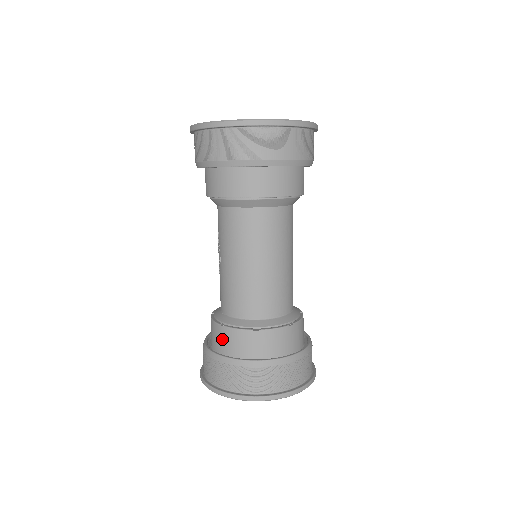
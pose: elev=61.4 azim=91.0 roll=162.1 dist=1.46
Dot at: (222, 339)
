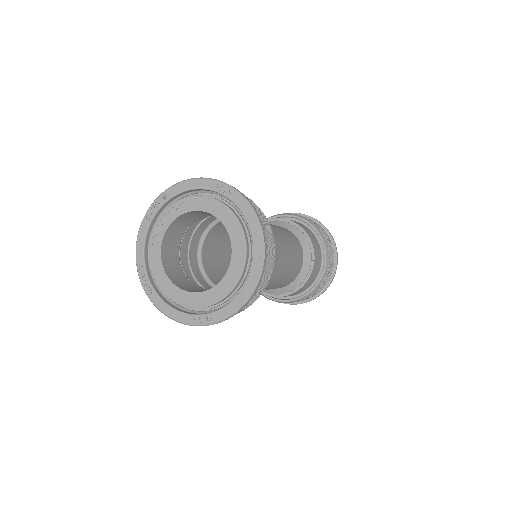
Dot at: occluded
